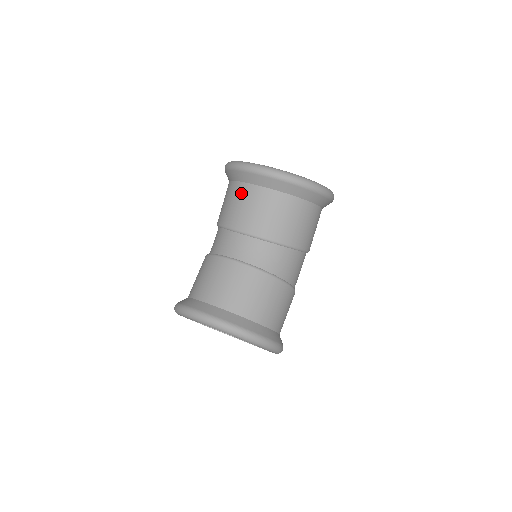
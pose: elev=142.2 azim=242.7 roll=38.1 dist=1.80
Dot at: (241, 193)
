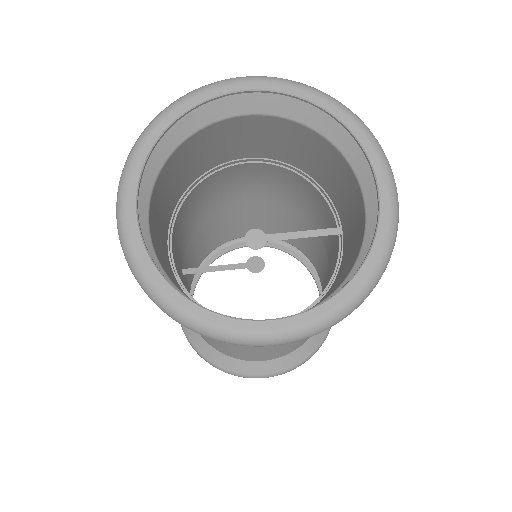
Dot at: occluded
